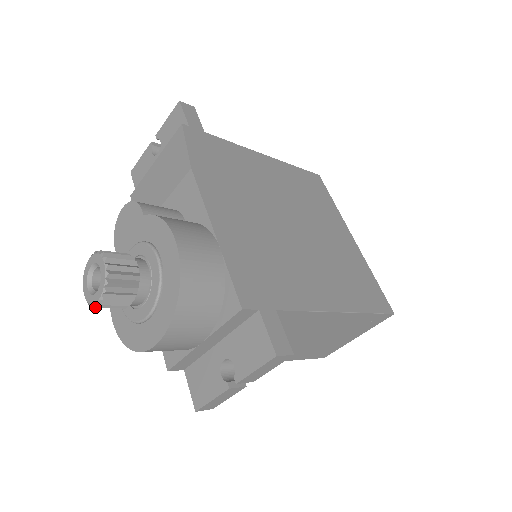
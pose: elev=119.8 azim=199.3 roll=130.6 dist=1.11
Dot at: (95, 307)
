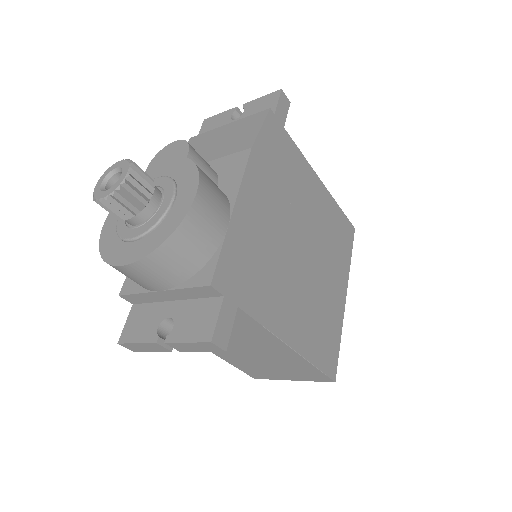
Dot at: (96, 202)
